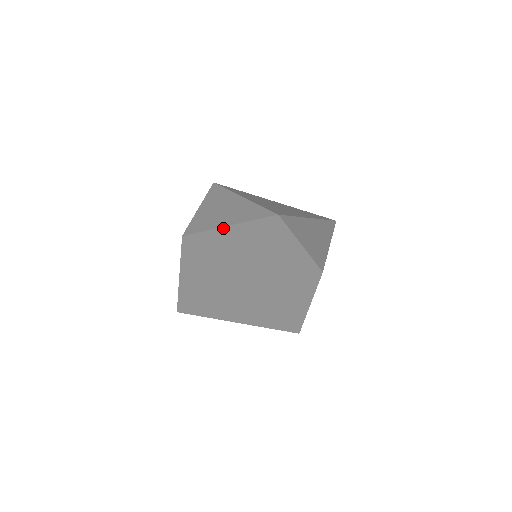
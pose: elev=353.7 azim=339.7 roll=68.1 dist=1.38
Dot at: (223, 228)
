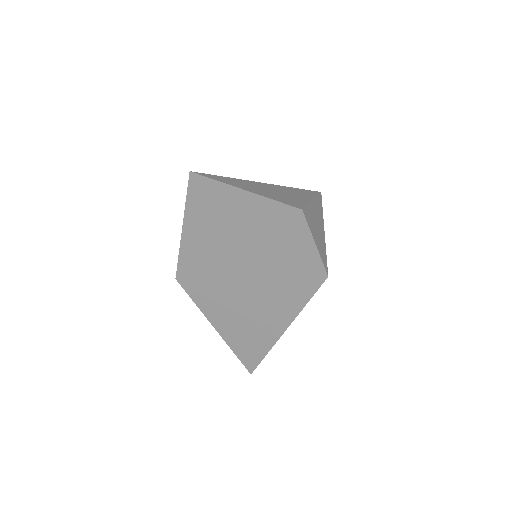
Dot at: (183, 234)
